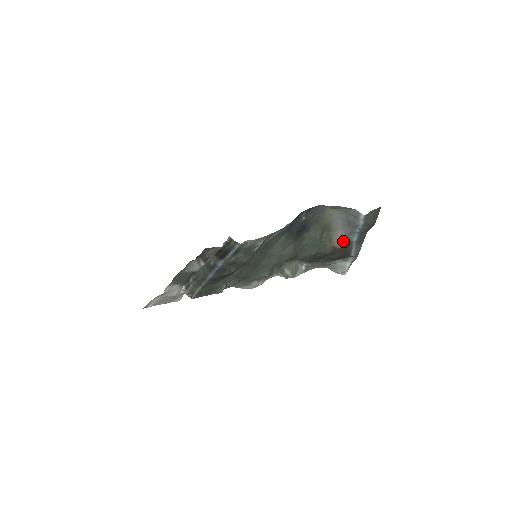
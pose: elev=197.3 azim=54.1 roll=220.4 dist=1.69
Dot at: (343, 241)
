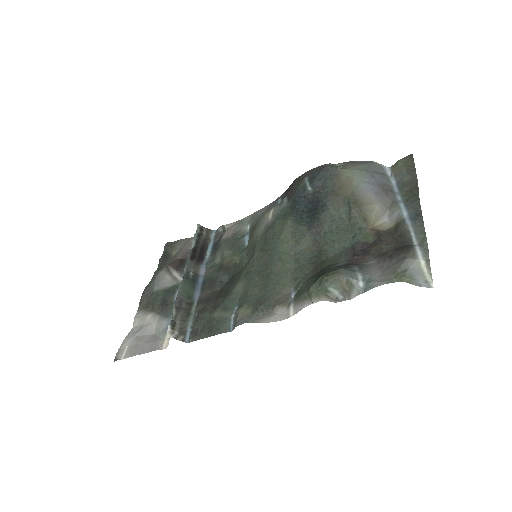
Dot at: (385, 218)
